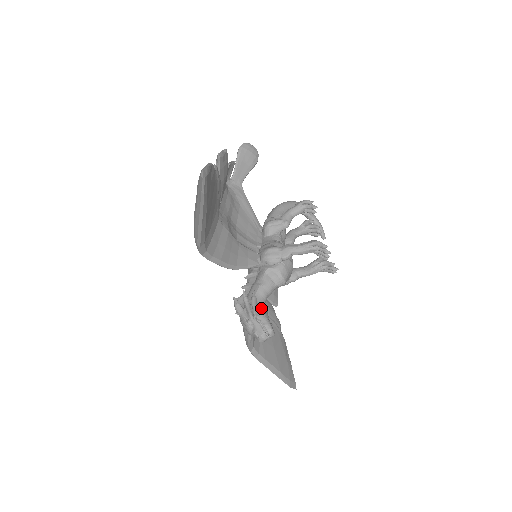
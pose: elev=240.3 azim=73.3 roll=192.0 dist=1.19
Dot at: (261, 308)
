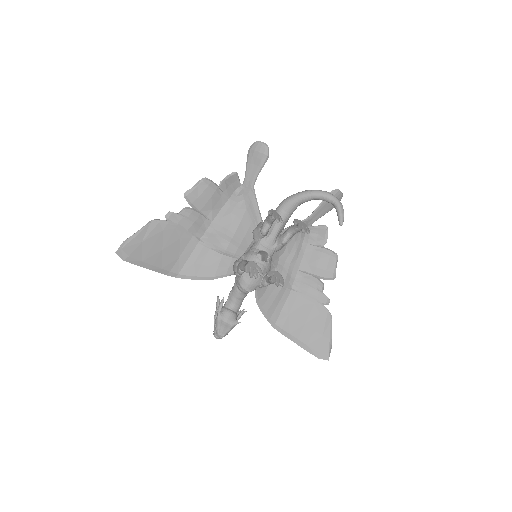
Dot at: (217, 314)
